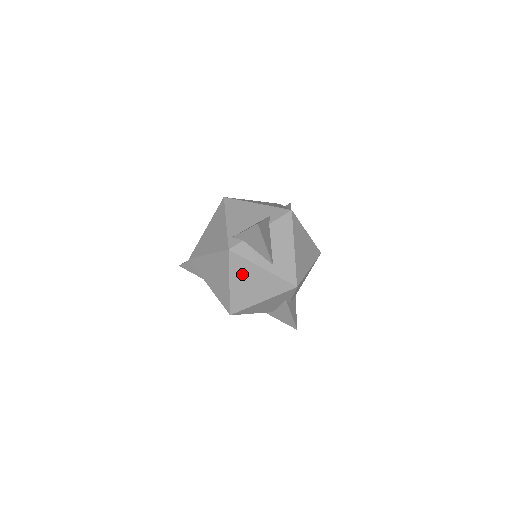
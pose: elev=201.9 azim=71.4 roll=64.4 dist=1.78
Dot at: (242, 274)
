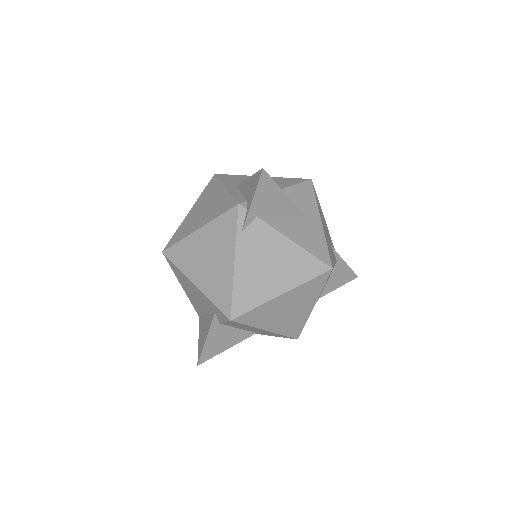
Dot at: occluded
